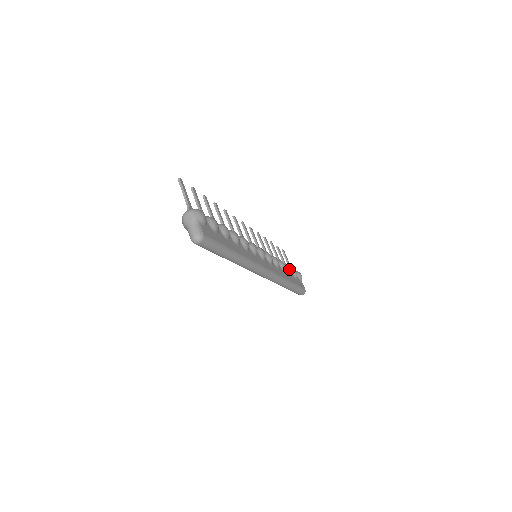
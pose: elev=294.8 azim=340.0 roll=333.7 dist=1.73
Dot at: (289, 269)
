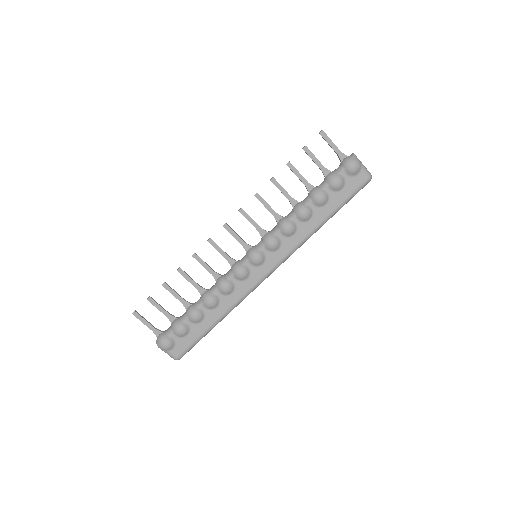
Dot at: (318, 203)
